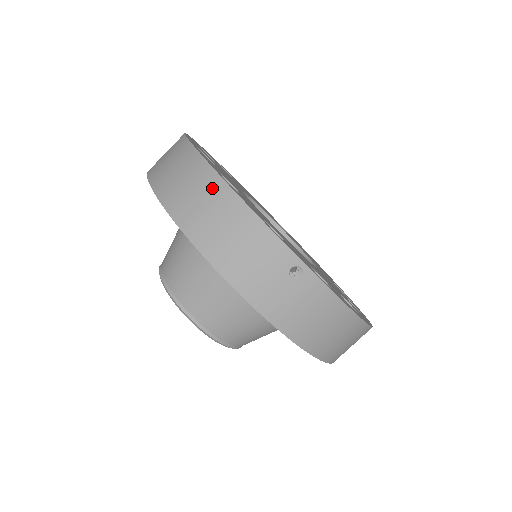
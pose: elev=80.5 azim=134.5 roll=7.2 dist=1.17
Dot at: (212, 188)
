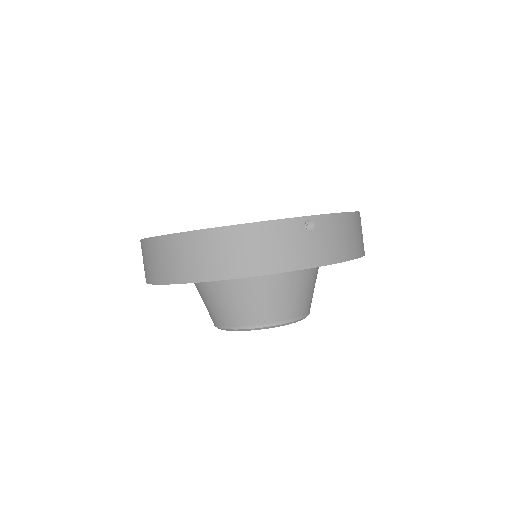
Dot at: (216, 239)
